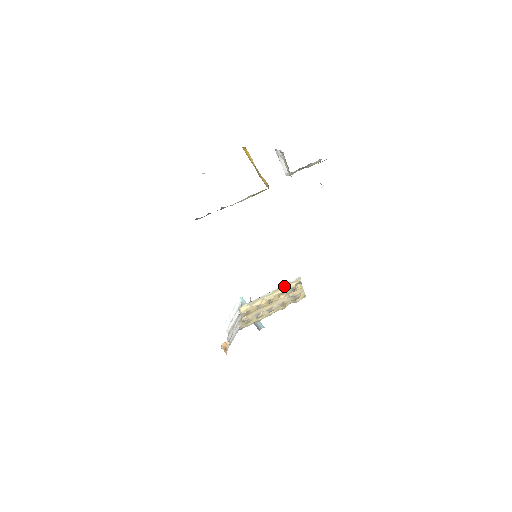
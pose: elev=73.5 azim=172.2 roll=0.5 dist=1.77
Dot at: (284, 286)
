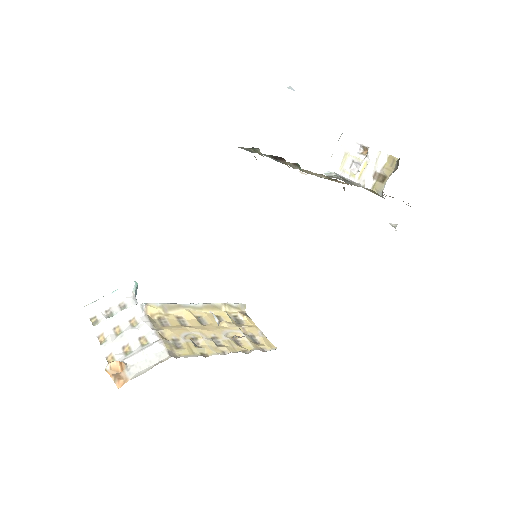
Dot at: (221, 306)
